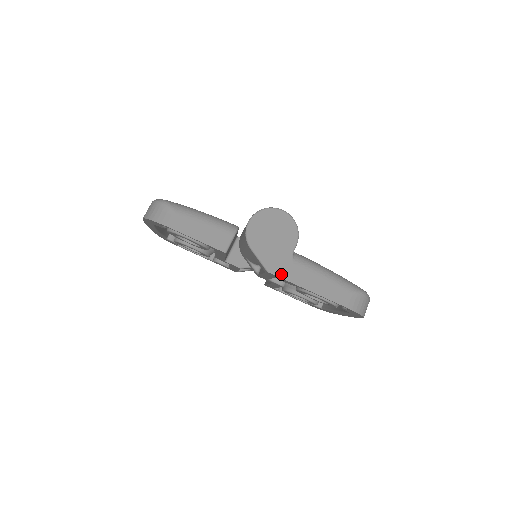
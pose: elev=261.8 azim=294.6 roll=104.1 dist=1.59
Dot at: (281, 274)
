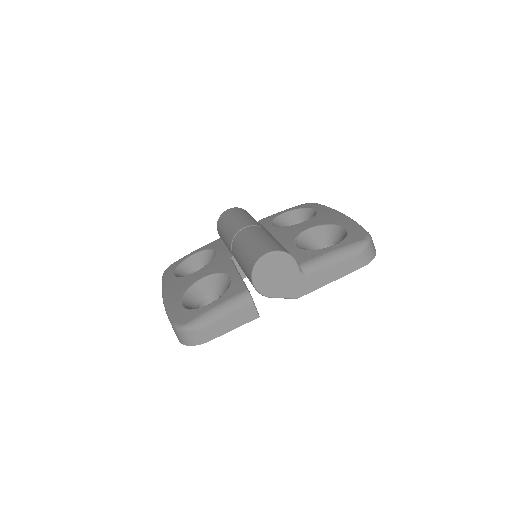
Dot at: (306, 292)
